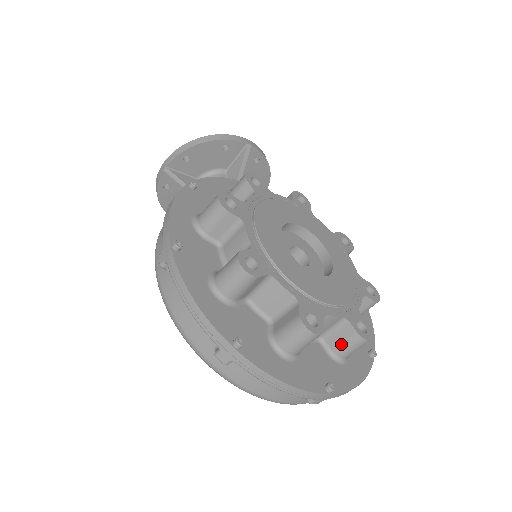
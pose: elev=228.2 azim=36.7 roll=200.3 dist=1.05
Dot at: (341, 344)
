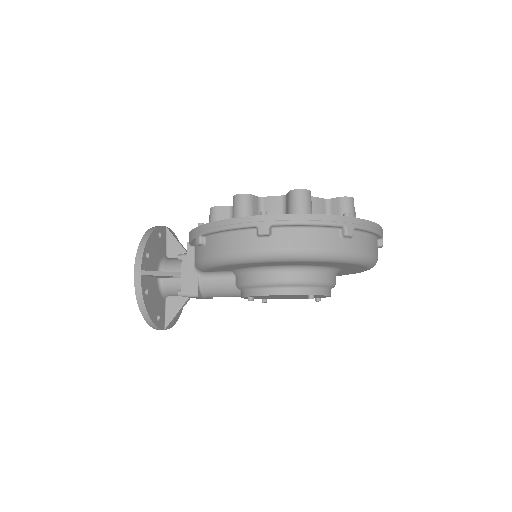
Dot at: occluded
